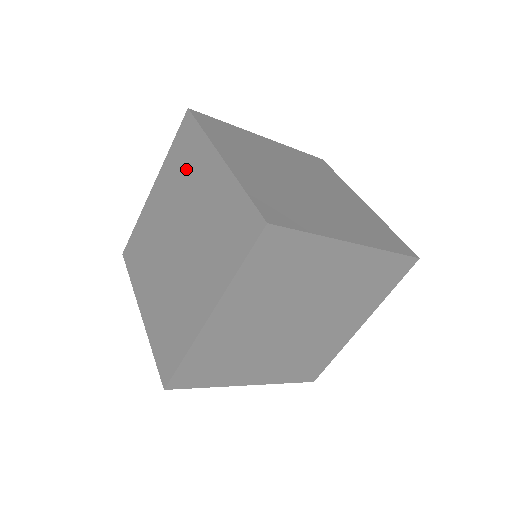
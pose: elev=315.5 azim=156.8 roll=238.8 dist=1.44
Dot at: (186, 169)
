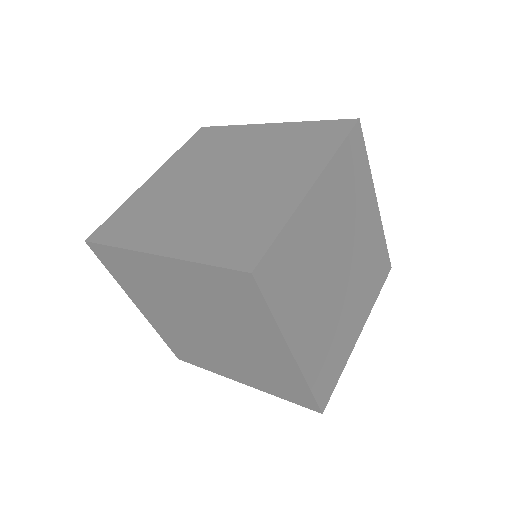
Dot at: occluded
